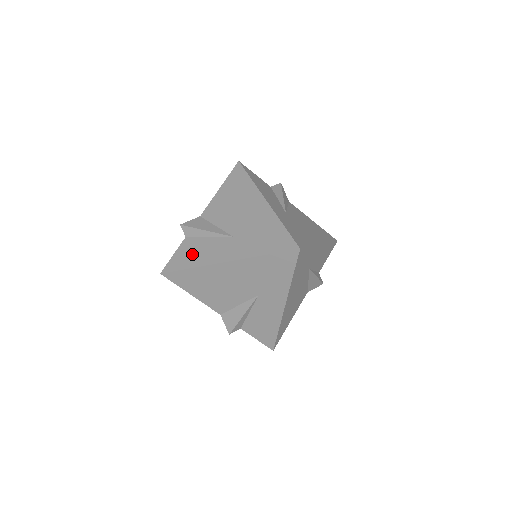
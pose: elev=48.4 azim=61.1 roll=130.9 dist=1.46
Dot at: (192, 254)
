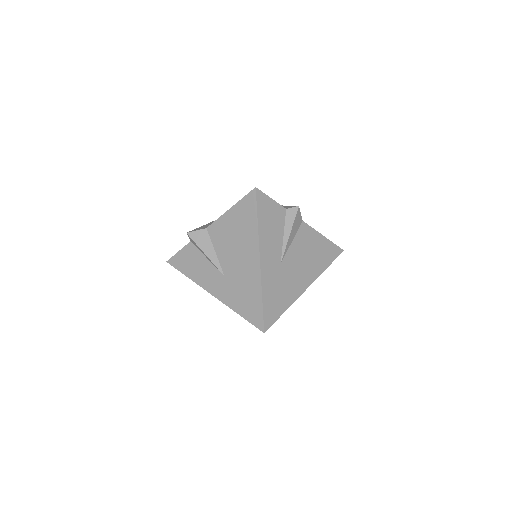
Dot at: (191, 265)
